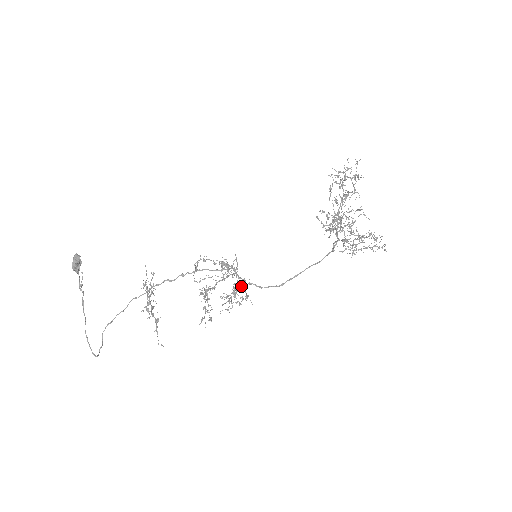
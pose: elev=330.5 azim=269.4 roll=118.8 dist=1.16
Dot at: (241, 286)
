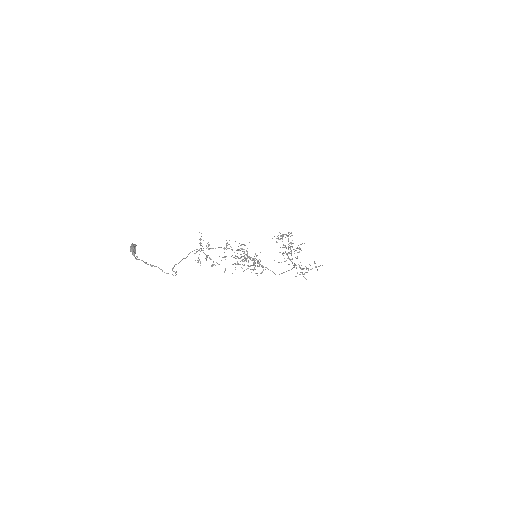
Dot at: (257, 262)
